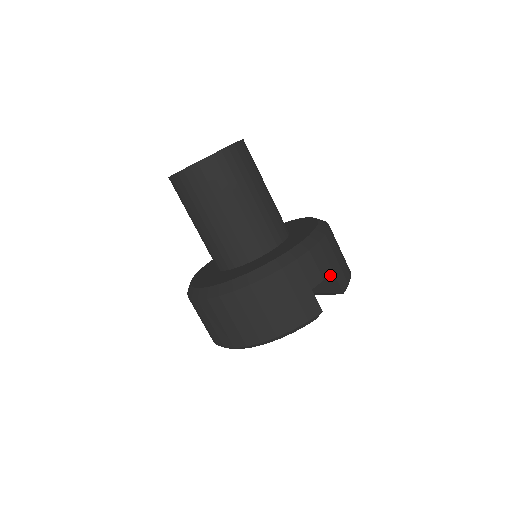
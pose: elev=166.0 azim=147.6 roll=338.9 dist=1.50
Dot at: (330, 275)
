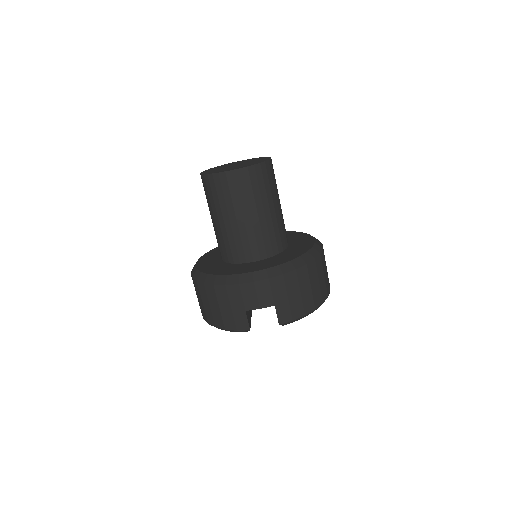
Dot at: (275, 306)
